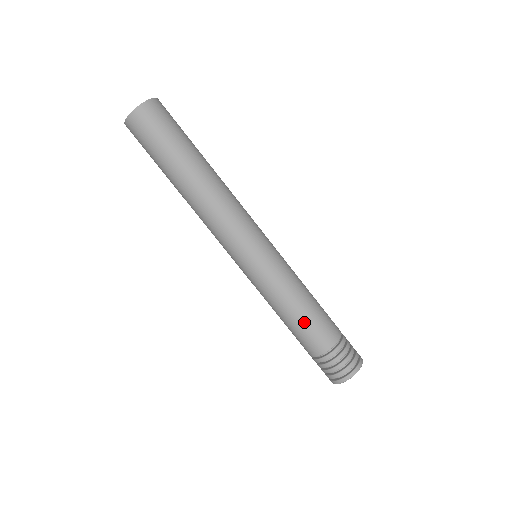
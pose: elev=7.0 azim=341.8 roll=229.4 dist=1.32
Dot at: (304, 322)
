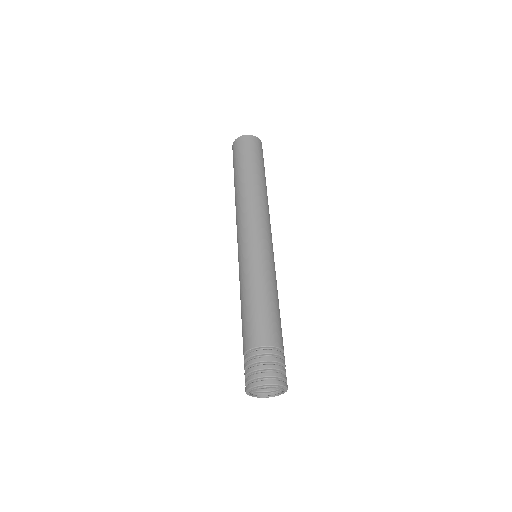
Dot at: (274, 312)
